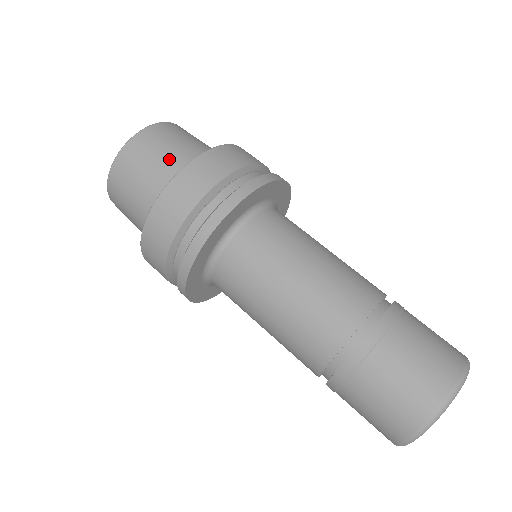
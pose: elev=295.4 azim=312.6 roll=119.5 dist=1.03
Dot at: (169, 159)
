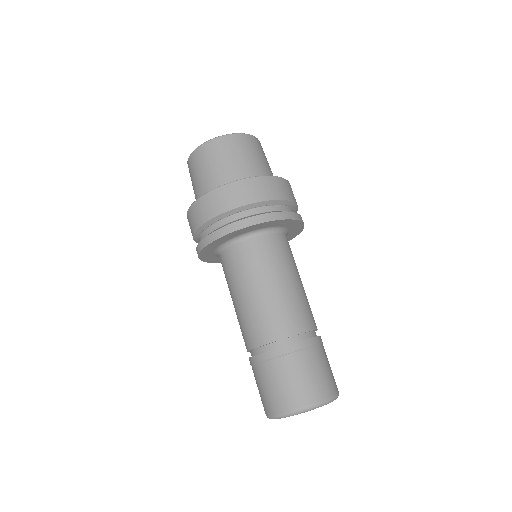
Dot at: (261, 164)
